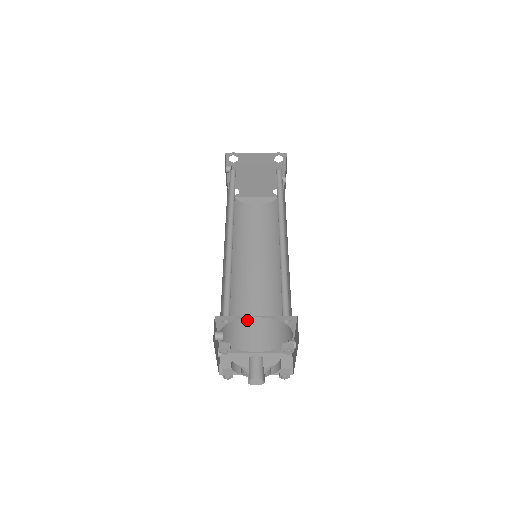
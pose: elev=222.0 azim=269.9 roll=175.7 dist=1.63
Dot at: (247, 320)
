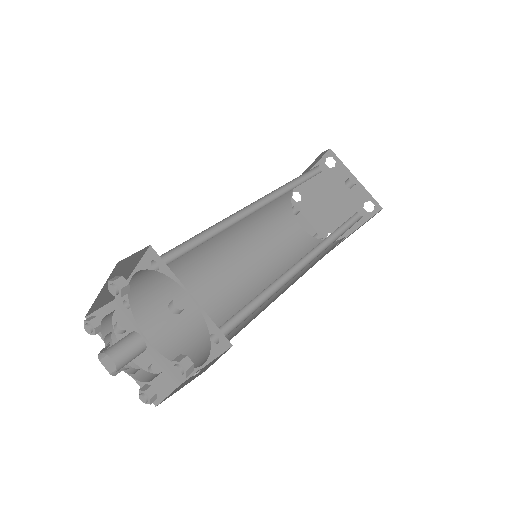
Dot at: (230, 337)
